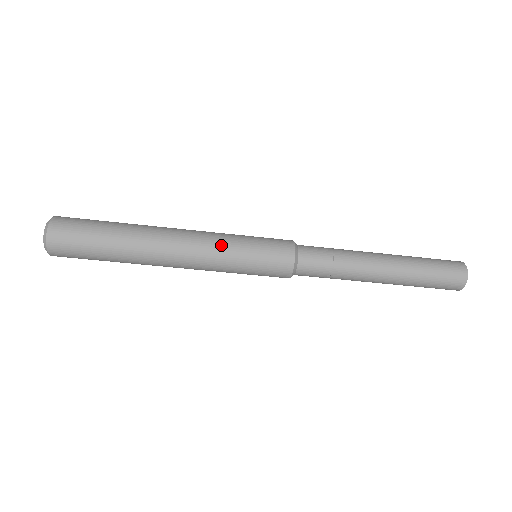
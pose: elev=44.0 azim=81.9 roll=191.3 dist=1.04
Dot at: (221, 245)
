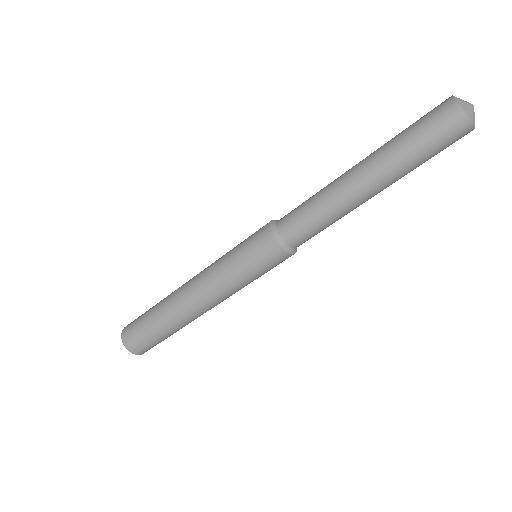
Dot at: (216, 265)
